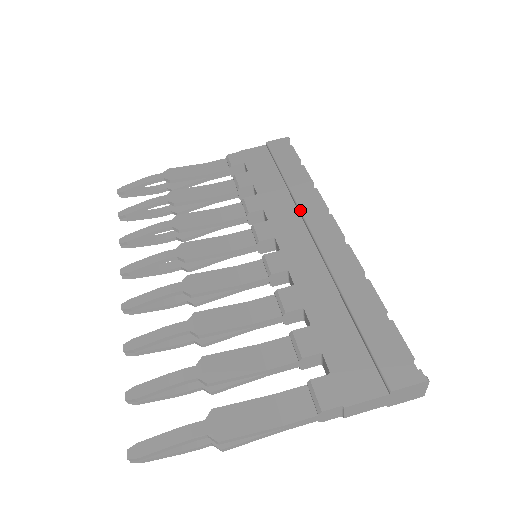
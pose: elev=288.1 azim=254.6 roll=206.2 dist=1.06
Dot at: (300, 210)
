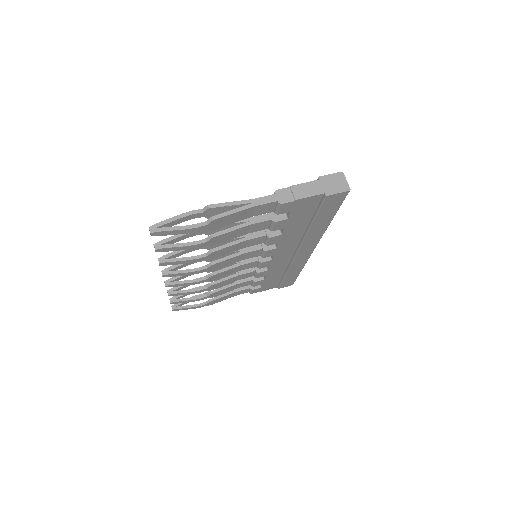
Dot at: occluded
